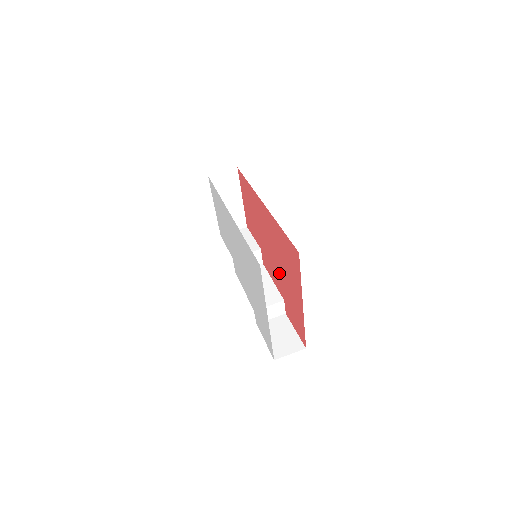
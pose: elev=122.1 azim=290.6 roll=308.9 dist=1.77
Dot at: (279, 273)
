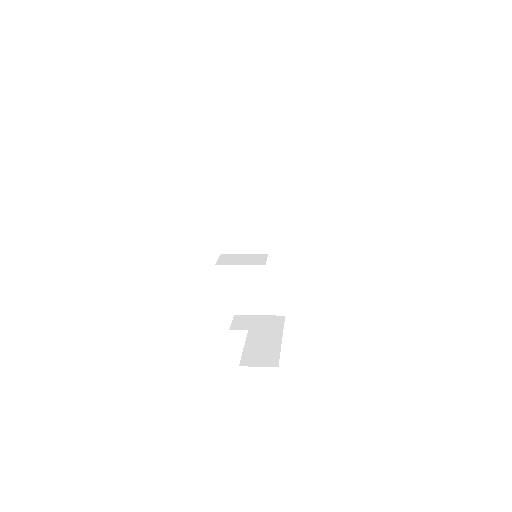
Dot at: occluded
